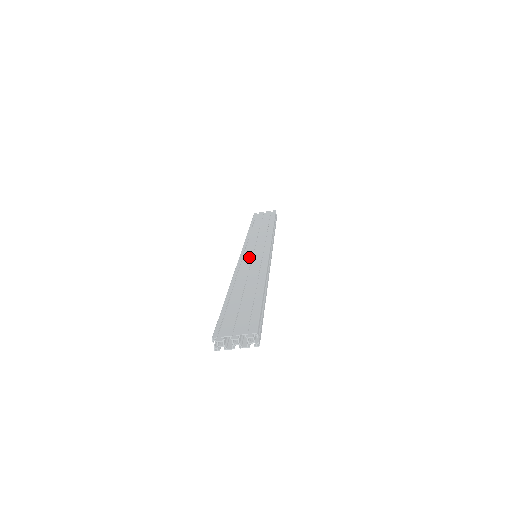
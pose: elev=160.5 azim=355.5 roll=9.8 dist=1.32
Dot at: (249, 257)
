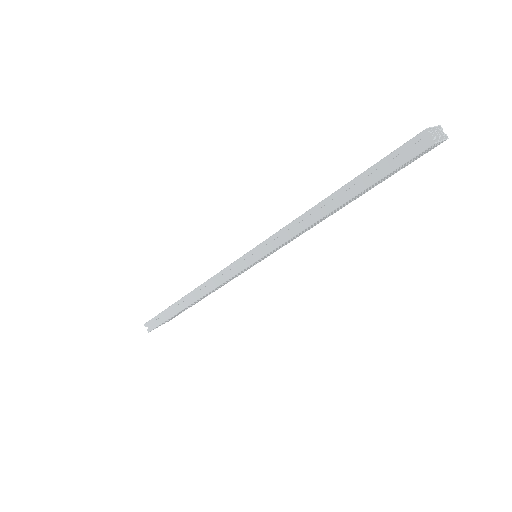
Dot at: occluded
